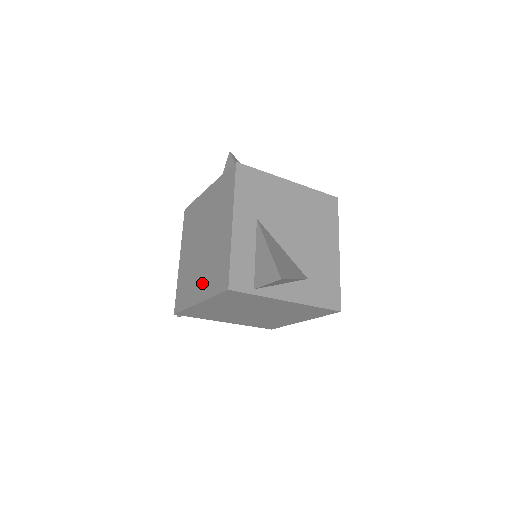
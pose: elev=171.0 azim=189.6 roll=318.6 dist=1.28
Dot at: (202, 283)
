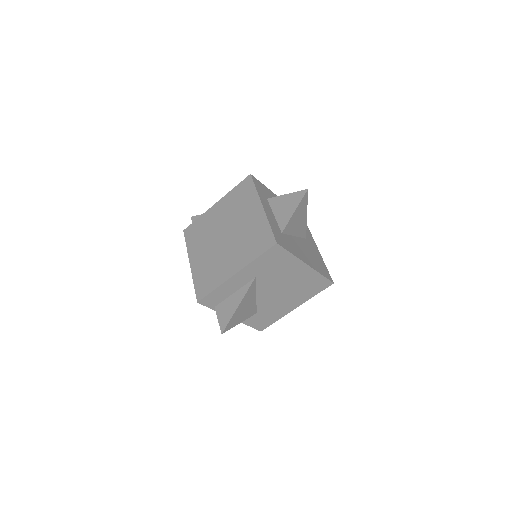
Dot at: (201, 260)
